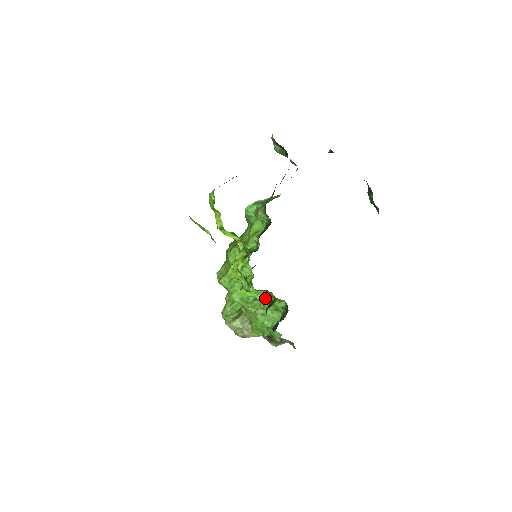
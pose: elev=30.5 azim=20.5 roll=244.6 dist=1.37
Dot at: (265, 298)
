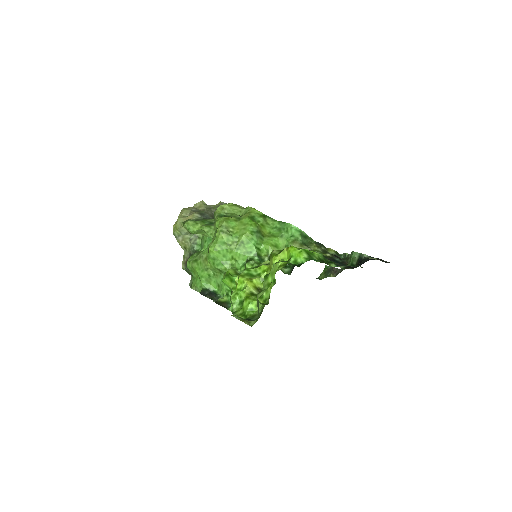
Dot at: (227, 292)
